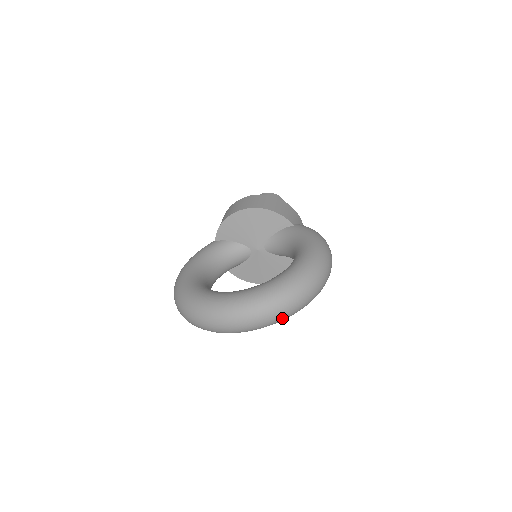
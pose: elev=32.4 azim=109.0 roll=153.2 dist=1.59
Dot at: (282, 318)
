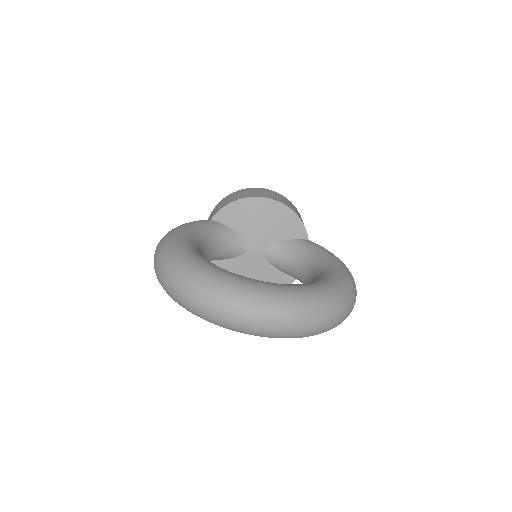
Dot at: (309, 334)
